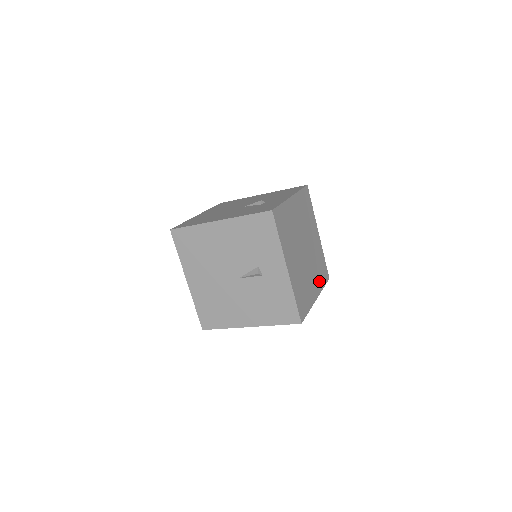
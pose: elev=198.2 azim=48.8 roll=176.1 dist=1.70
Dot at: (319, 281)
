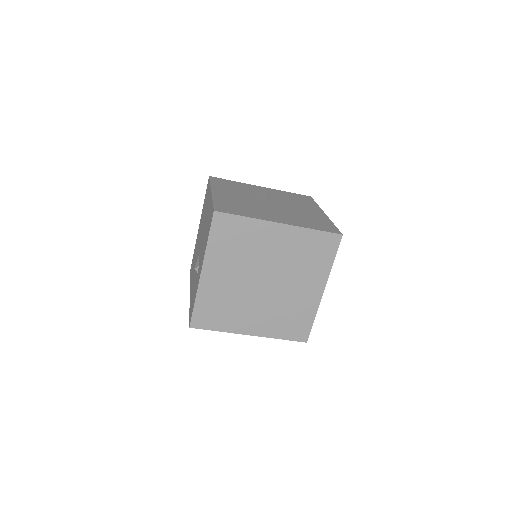
Dot at: (318, 269)
